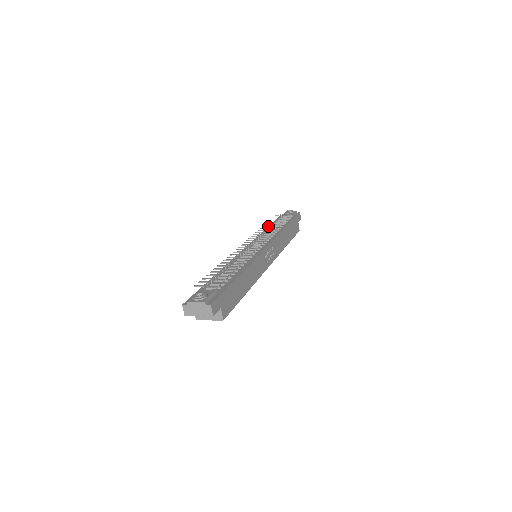
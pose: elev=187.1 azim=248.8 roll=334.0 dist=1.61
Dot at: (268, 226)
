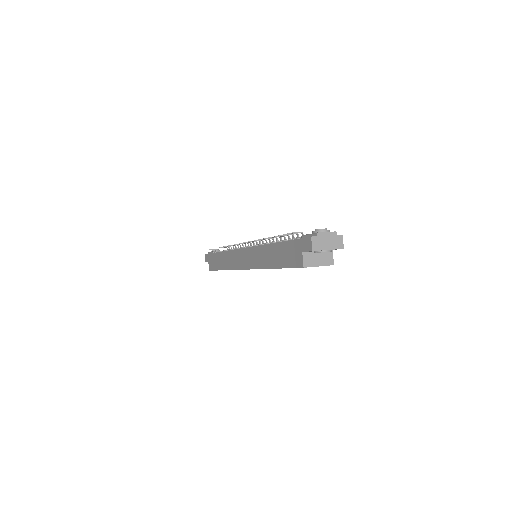
Dot at: occluded
